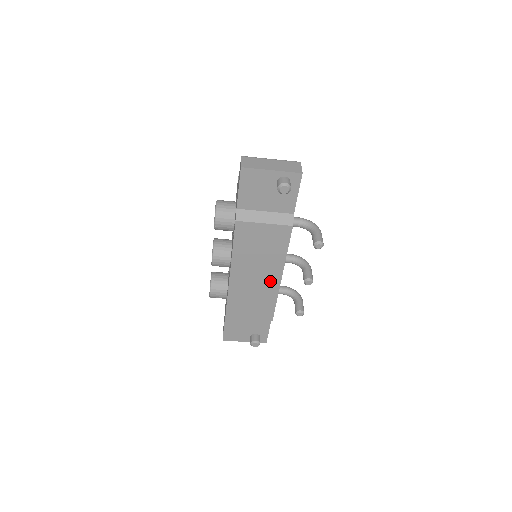
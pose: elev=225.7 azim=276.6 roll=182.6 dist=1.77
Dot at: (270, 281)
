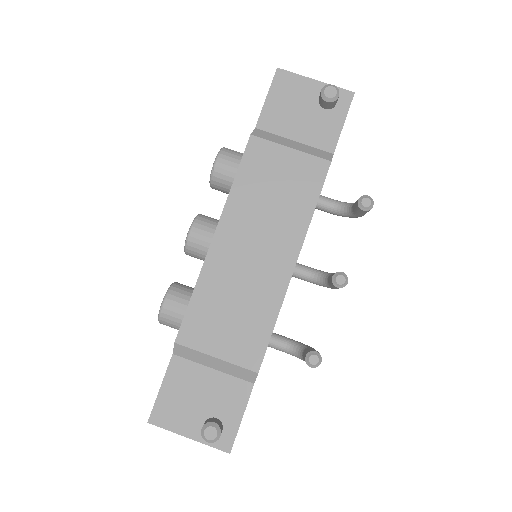
Dot at: (275, 267)
